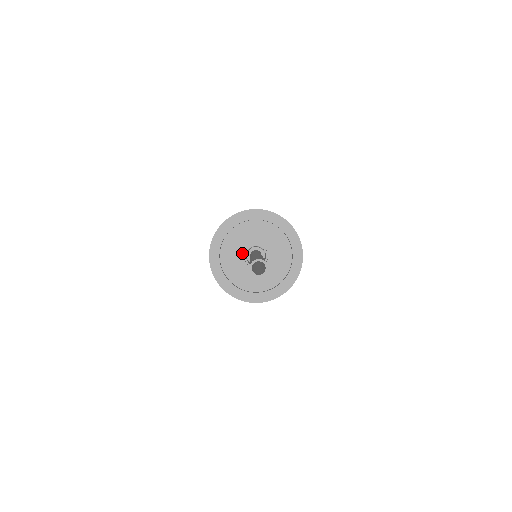
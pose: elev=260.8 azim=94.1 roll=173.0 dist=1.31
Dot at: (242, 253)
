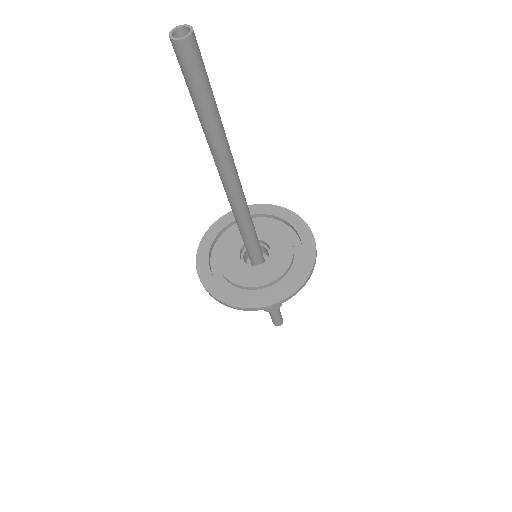
Dot at: (238, 261)
